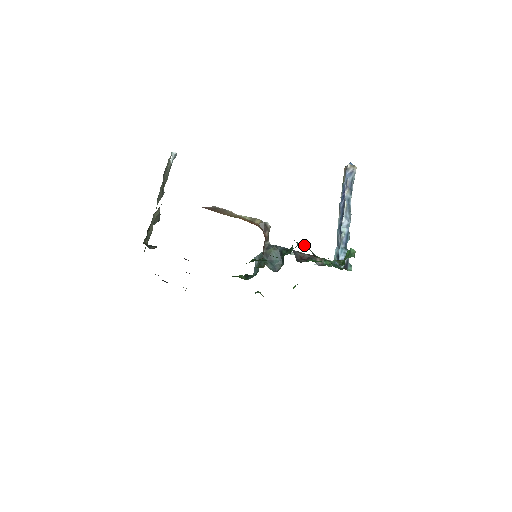
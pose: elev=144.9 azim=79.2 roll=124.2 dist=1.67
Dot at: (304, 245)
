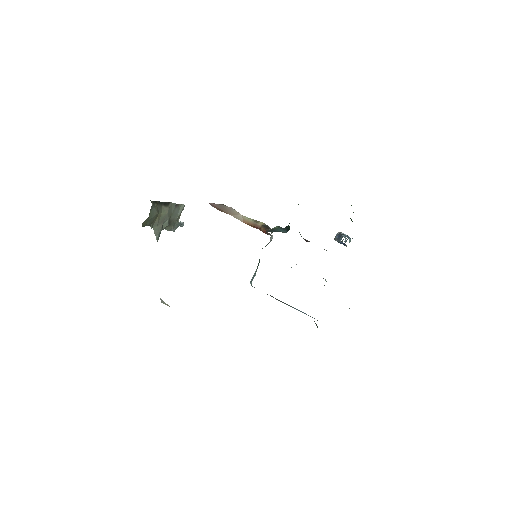
Dot at: occluded
